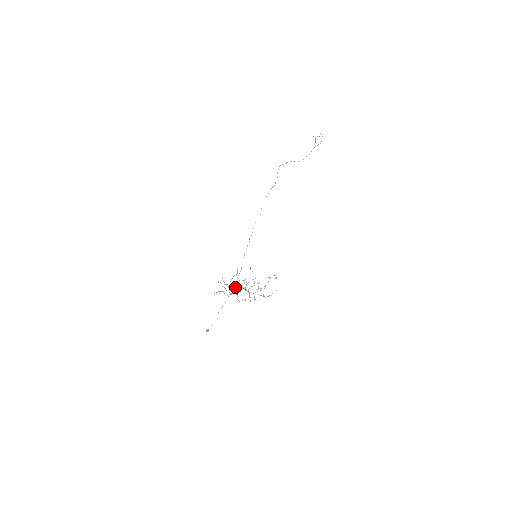
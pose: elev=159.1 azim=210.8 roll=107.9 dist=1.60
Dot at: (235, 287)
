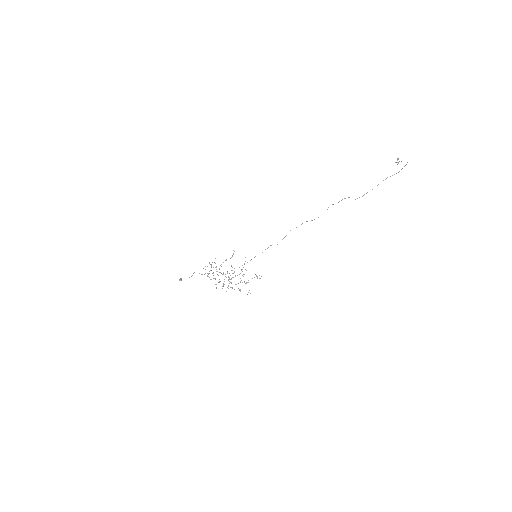
Dot at: occluded
